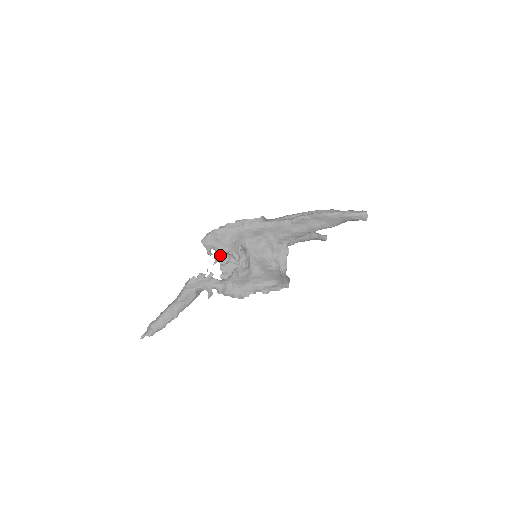
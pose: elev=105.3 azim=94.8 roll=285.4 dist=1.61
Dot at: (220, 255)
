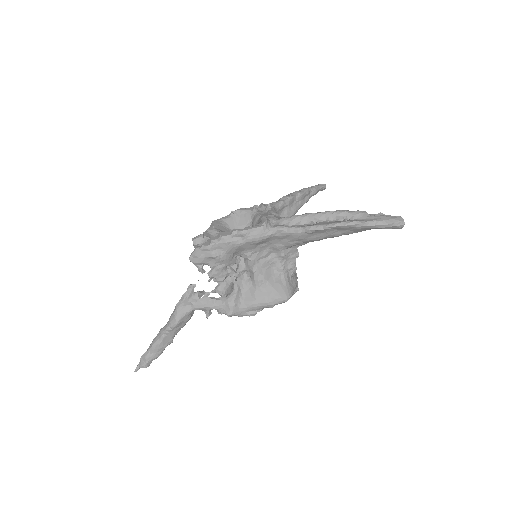
Dot at: (216, 273)
